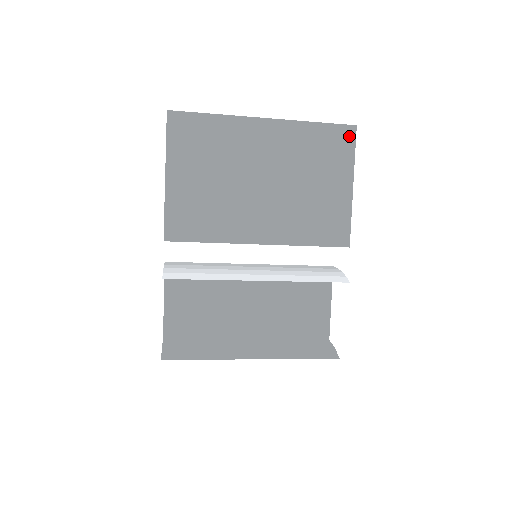
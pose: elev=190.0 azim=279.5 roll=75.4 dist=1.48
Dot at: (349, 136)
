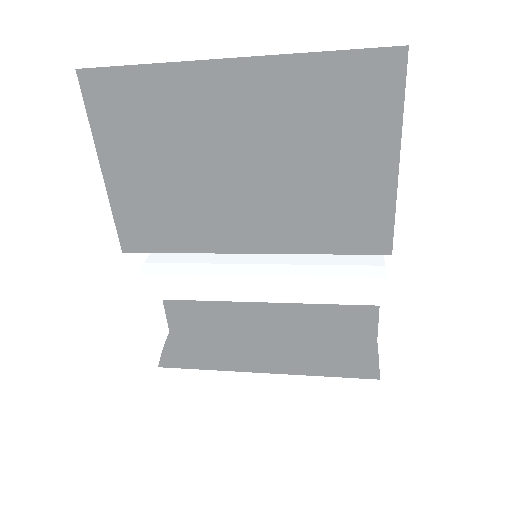
Dot at: (392, 69)
